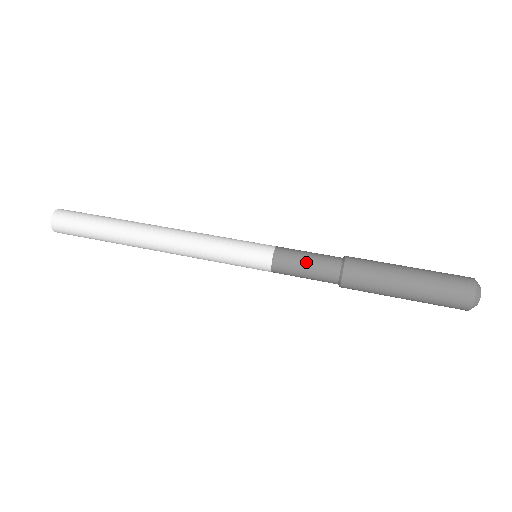
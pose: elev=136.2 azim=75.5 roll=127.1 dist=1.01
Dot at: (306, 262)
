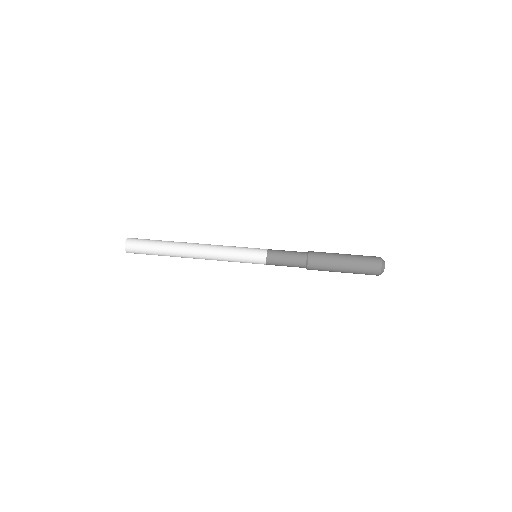
Dot at: (286, 256)
